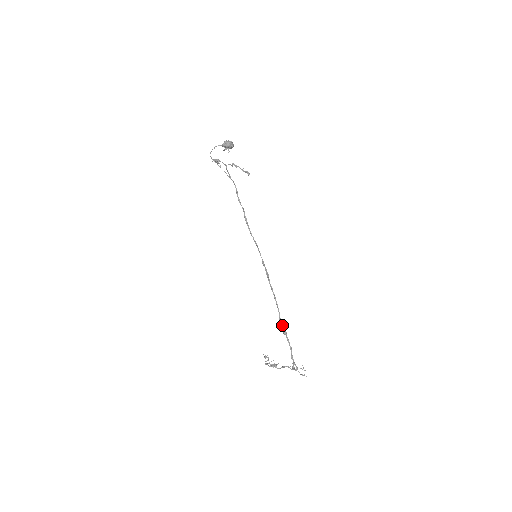
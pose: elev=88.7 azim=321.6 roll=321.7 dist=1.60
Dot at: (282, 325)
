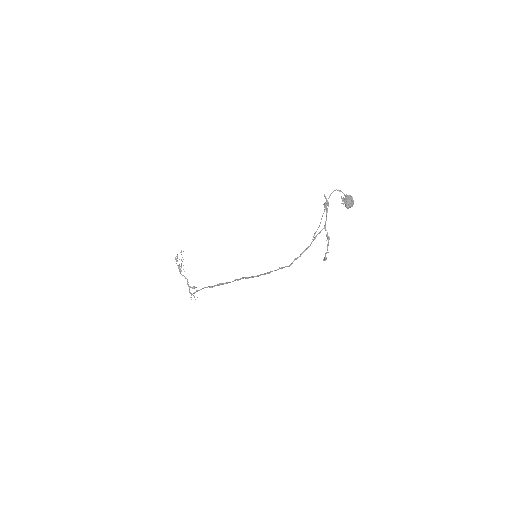
Dot at: (215, 285)
